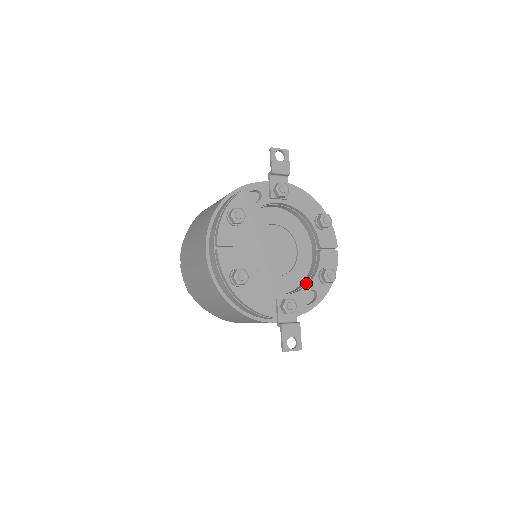
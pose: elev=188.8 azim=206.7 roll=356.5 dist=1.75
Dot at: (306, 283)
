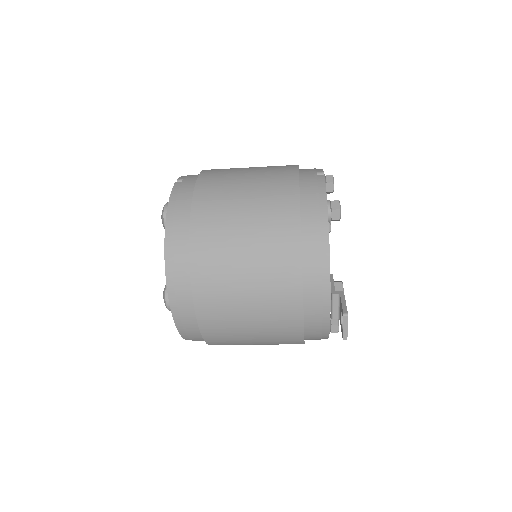
Dot at: occluded
